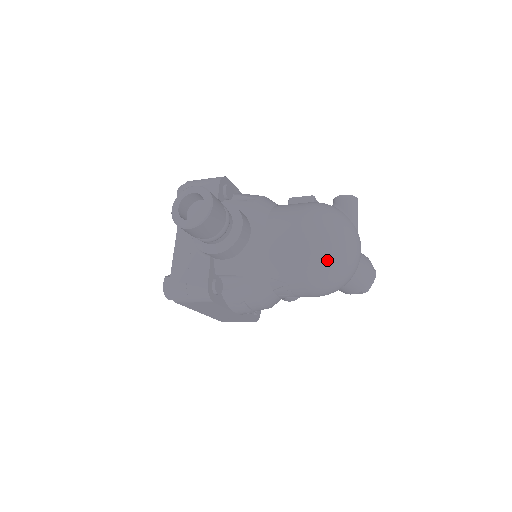
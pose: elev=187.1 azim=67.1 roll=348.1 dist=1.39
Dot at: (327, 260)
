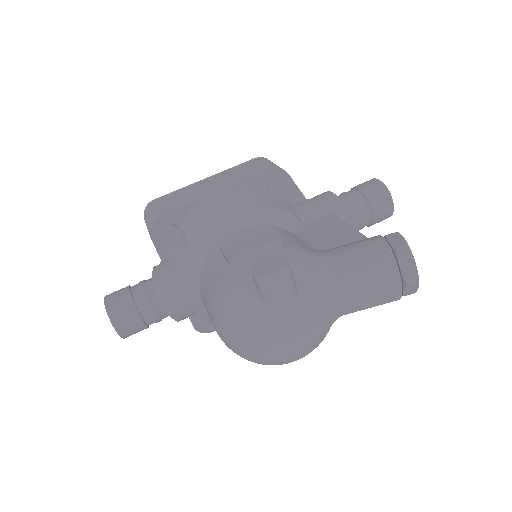
Dot at: occluded
